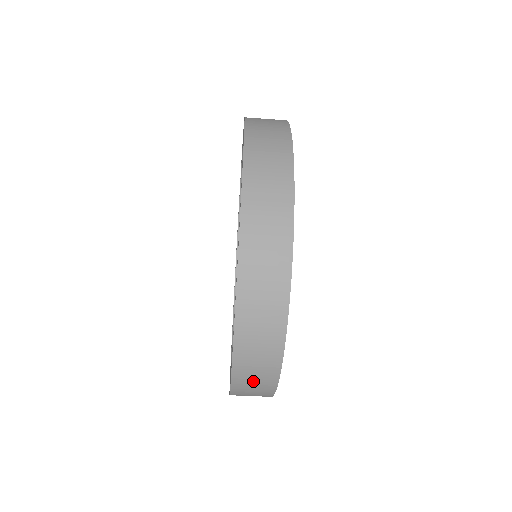
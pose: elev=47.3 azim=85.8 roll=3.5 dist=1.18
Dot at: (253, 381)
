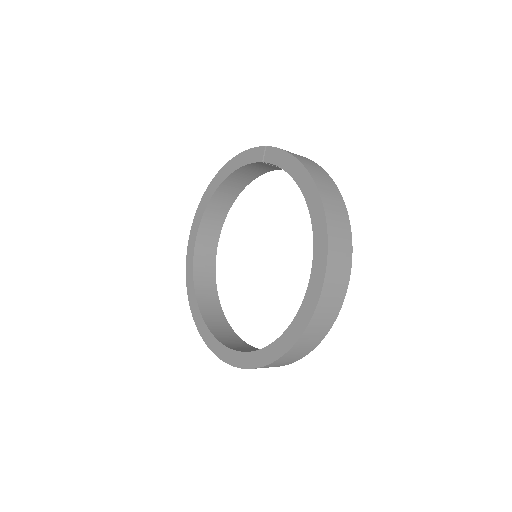
Dot at: occluded
